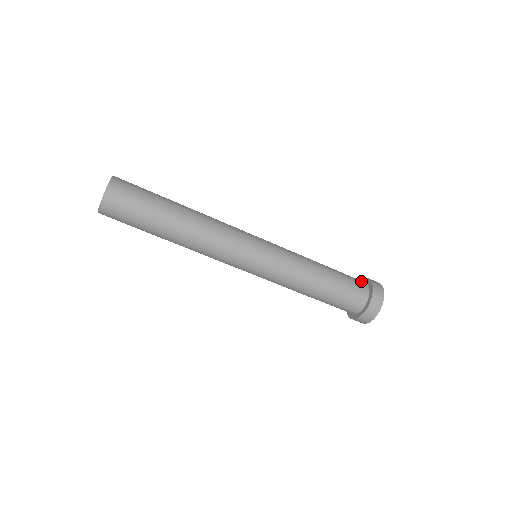
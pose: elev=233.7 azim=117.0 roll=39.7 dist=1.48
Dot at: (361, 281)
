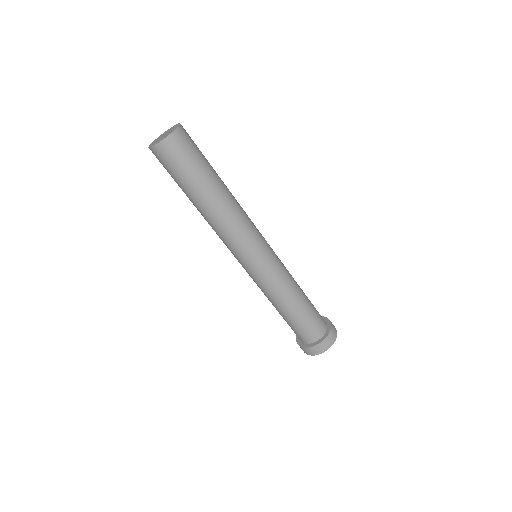
Dot at: occluded
